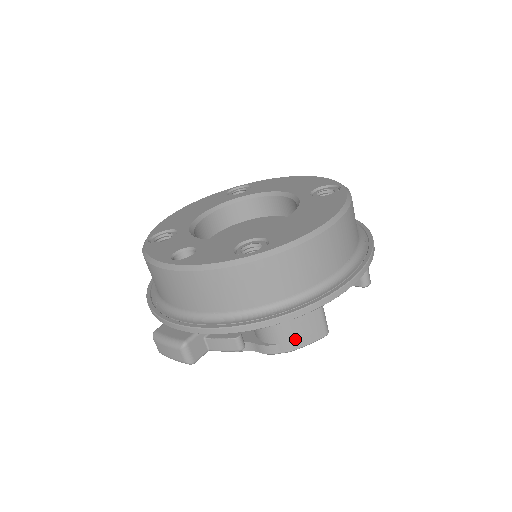
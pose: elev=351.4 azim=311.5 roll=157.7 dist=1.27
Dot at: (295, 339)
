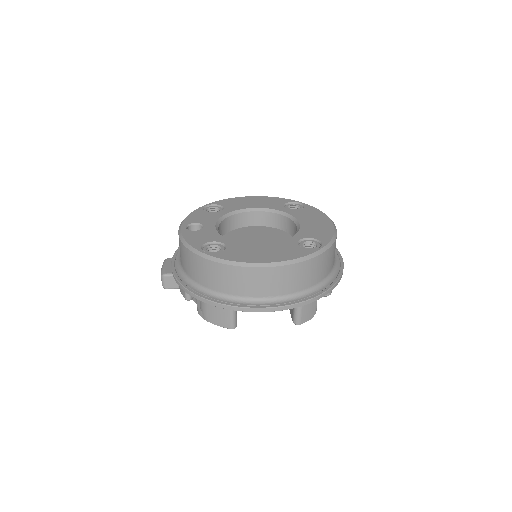
Dot at: (210, 316)
